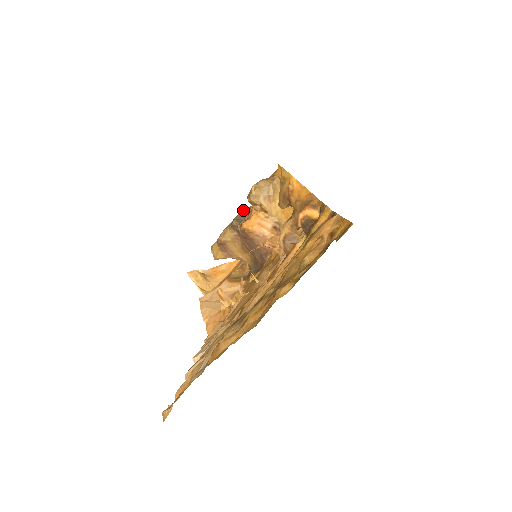
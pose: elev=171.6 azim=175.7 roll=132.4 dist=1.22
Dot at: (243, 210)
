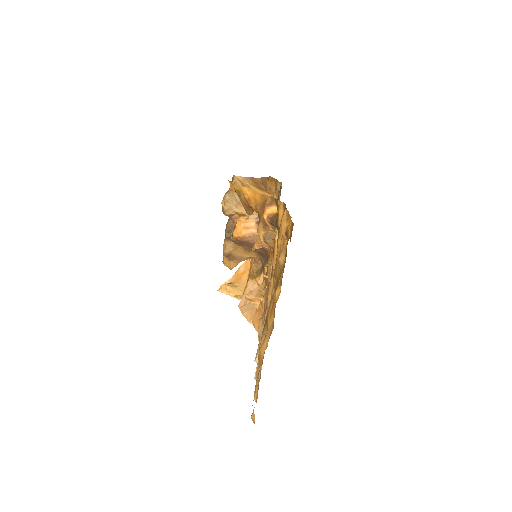
Dot at: (228, 221)
